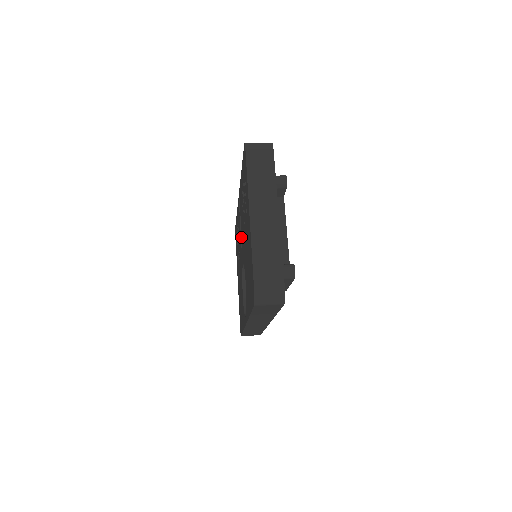
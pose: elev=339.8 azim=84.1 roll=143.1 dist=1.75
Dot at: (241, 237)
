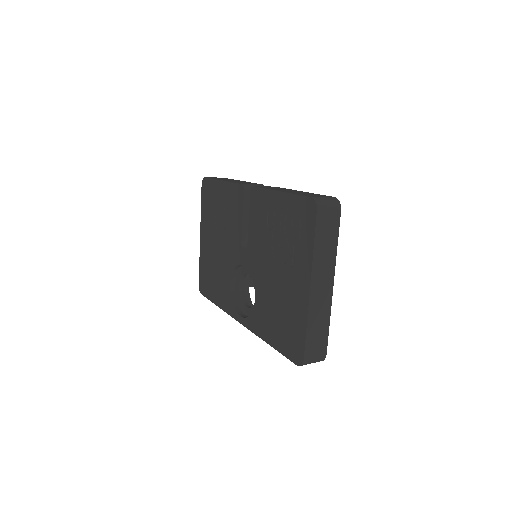
Dot at: (242, 232)
